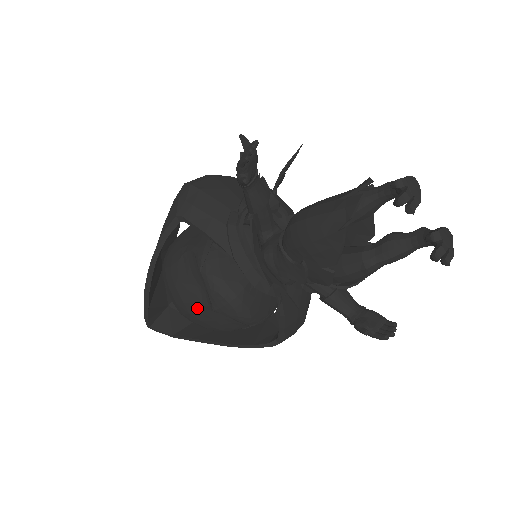
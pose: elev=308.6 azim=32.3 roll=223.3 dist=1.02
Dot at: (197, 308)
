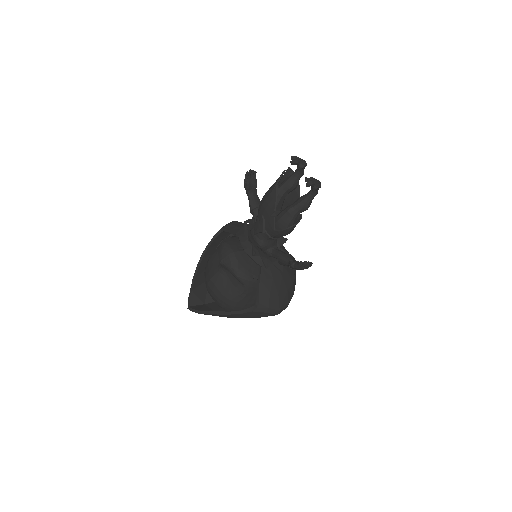
Dot at: (215, 273)
